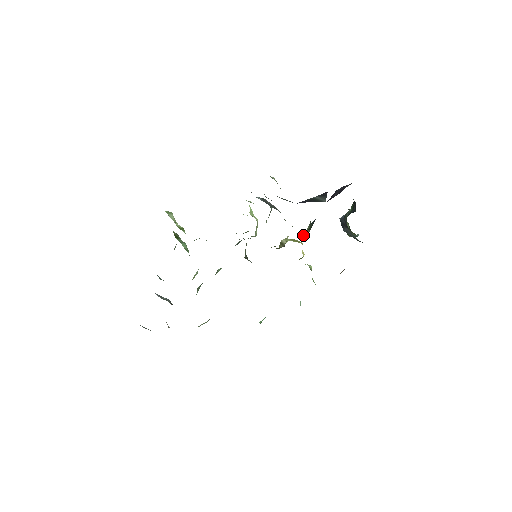
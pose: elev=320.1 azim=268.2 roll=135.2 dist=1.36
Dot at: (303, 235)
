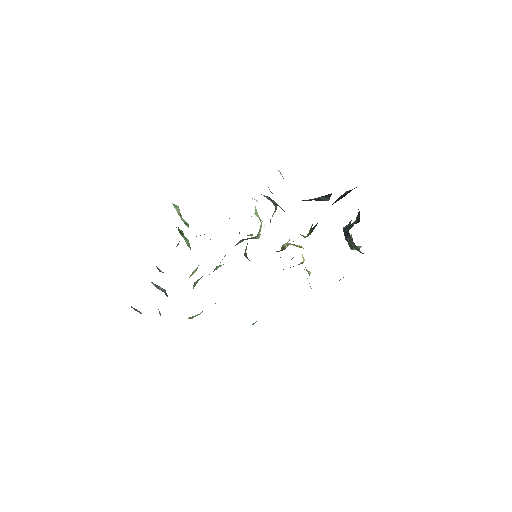
Dot at: (304, 237)
